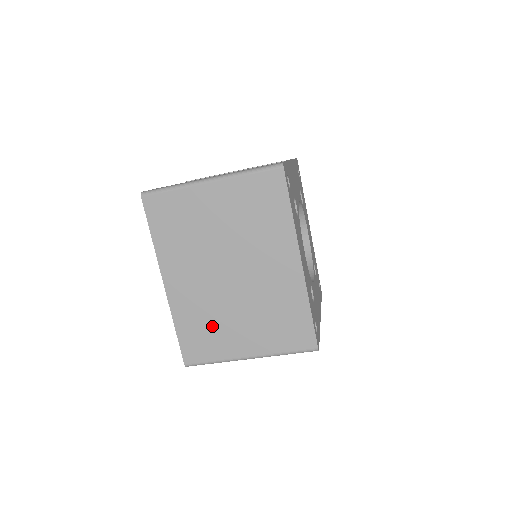
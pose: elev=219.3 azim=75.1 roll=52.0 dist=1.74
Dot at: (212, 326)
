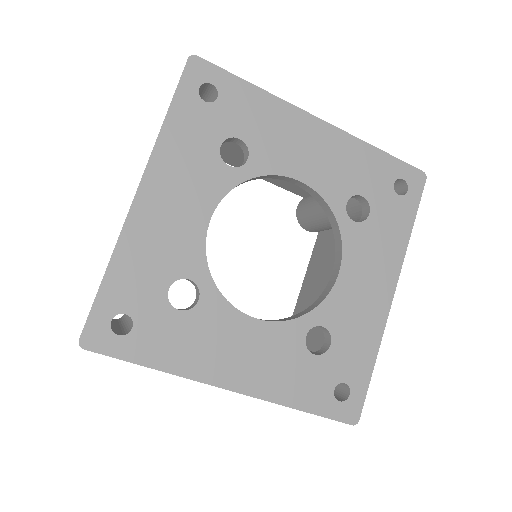
Dot at: occluded
